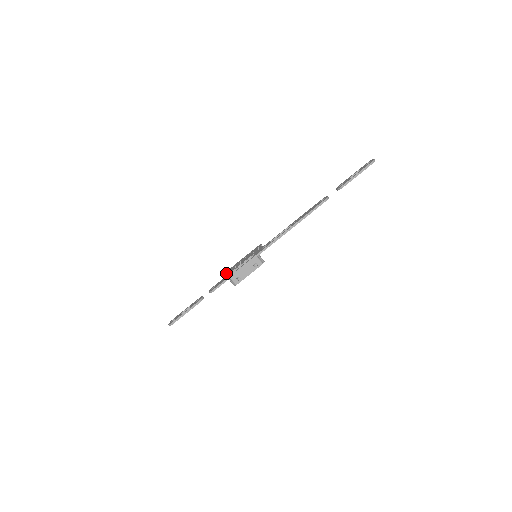
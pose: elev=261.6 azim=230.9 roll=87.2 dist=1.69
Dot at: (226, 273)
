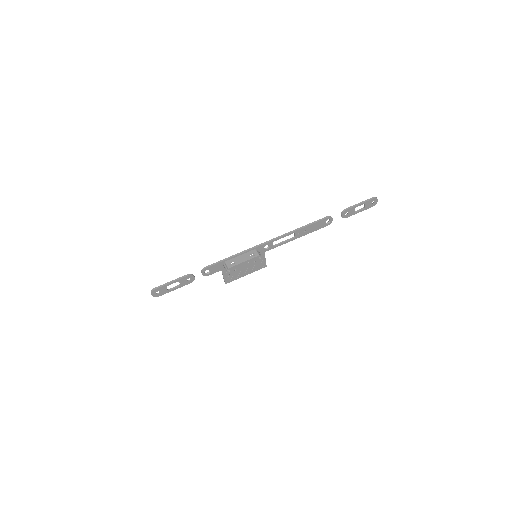
Dot at: (224, 275)
